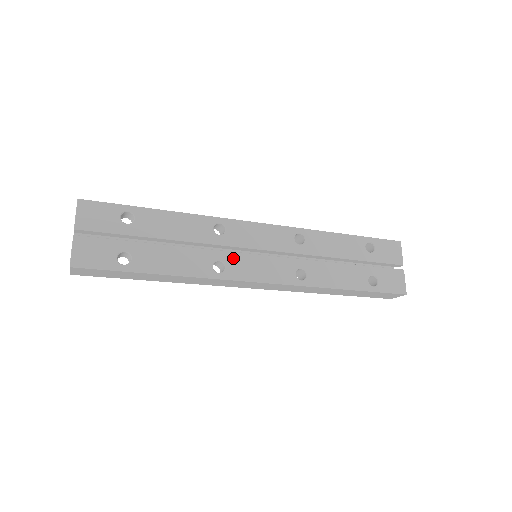
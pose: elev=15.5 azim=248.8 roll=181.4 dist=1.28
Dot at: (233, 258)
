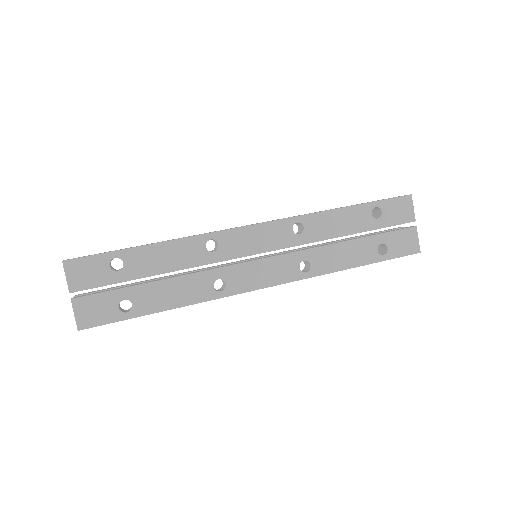
Dot at: (232, 272)
